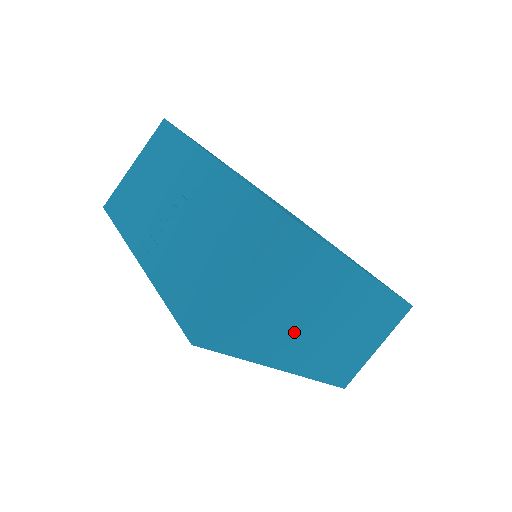
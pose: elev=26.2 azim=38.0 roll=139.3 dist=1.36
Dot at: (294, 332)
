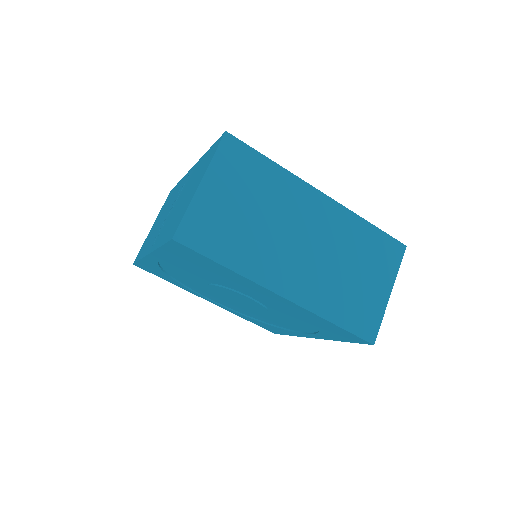
Dot at: (275, 249)
